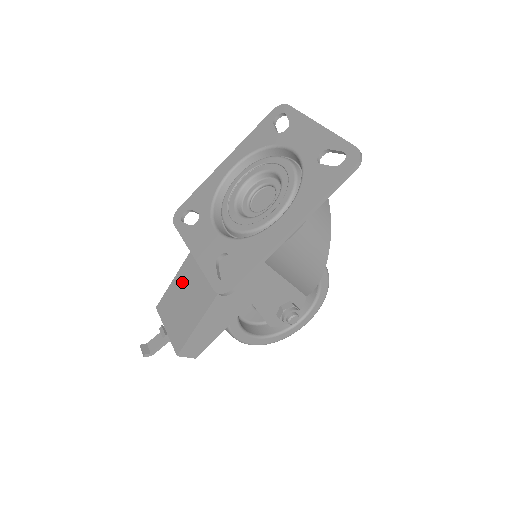
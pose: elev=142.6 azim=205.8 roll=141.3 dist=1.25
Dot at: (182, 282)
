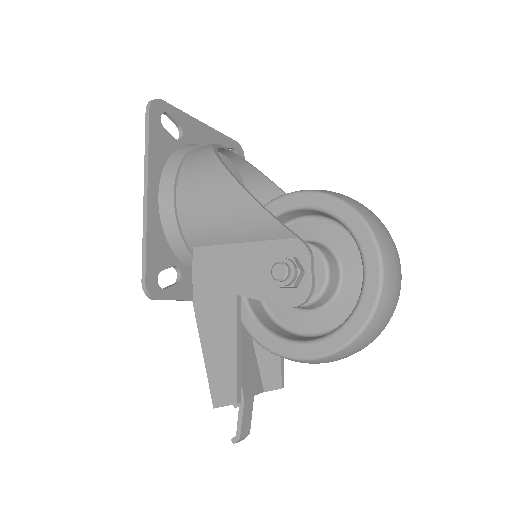
Dot at: (241, 340)
